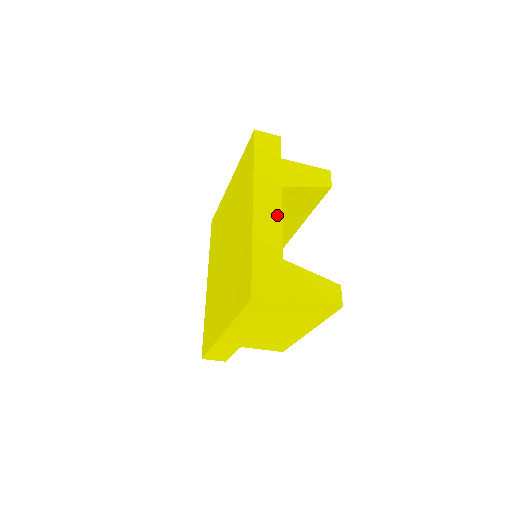
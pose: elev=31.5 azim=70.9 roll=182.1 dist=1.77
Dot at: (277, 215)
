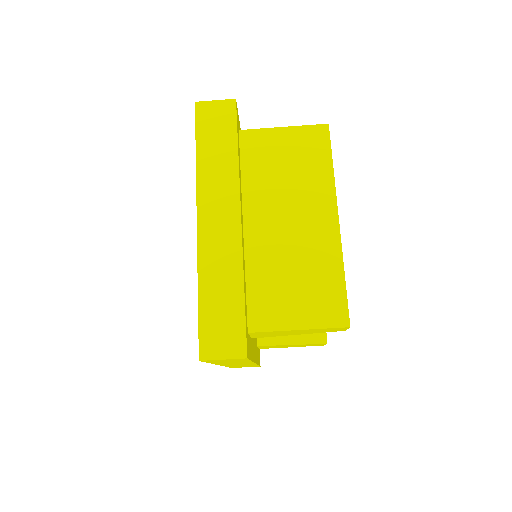
Dot at: occluded
